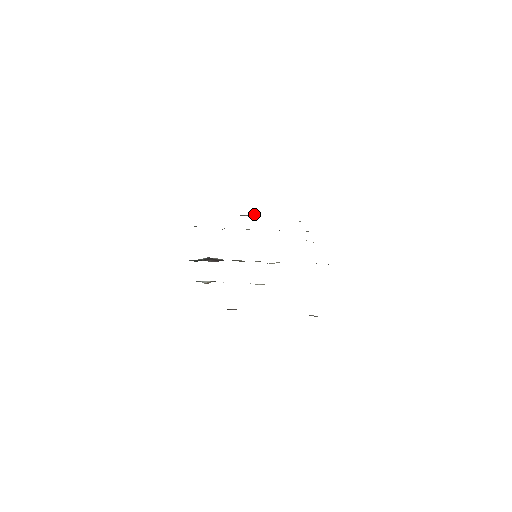
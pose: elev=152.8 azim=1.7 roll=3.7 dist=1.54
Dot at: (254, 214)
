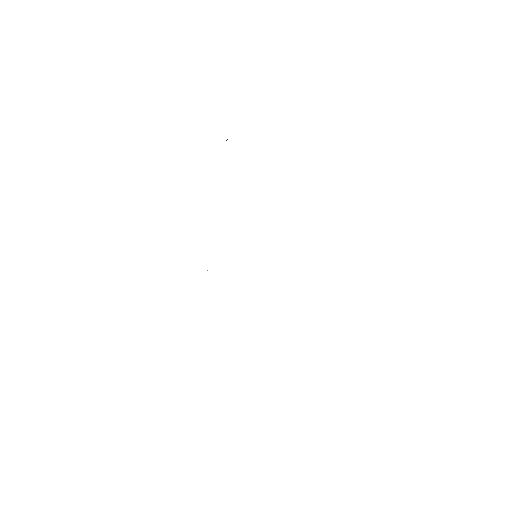
Dot at: (227, 139)
